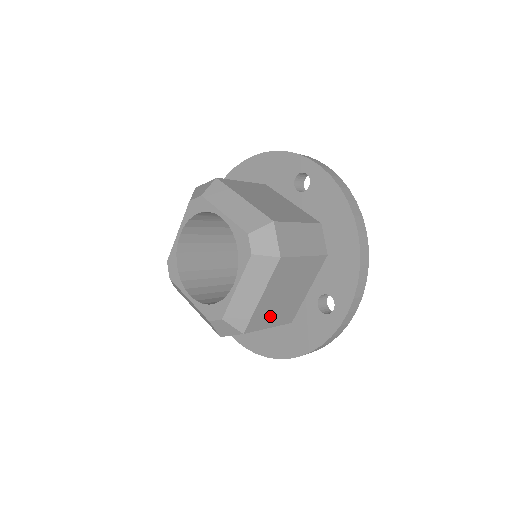
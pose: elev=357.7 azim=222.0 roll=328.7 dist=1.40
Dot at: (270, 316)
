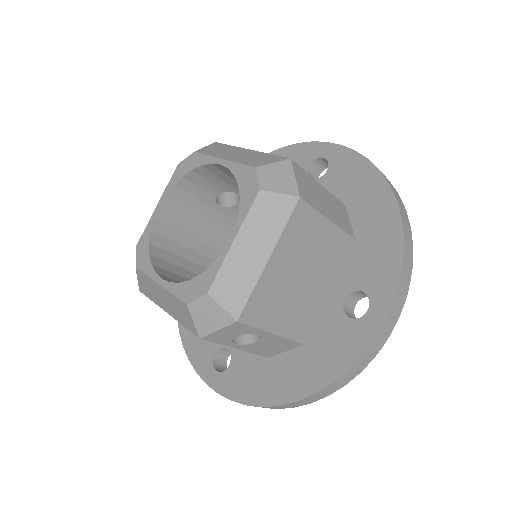
Dot at: (277, 309)
